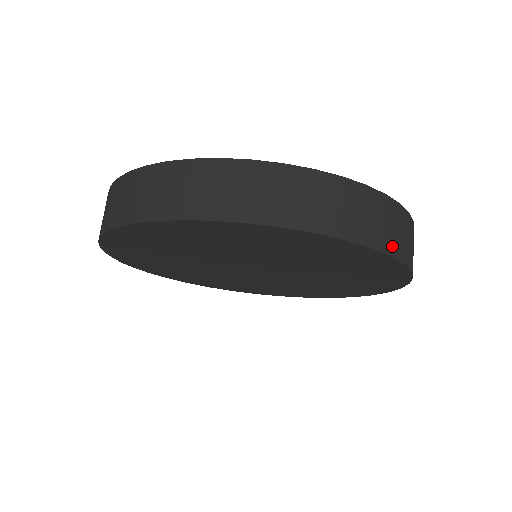
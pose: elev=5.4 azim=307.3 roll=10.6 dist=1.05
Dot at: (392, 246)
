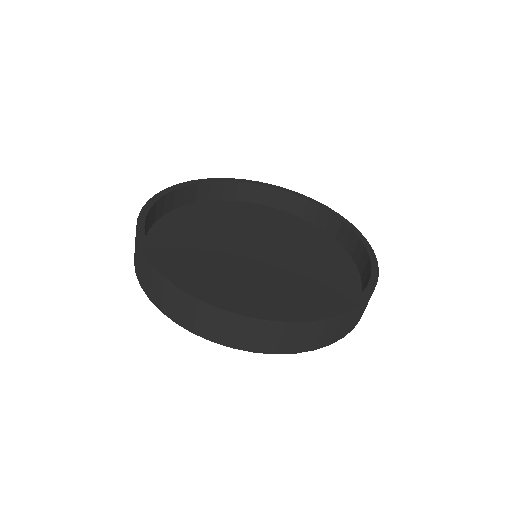
Dot at: (269, 348)
